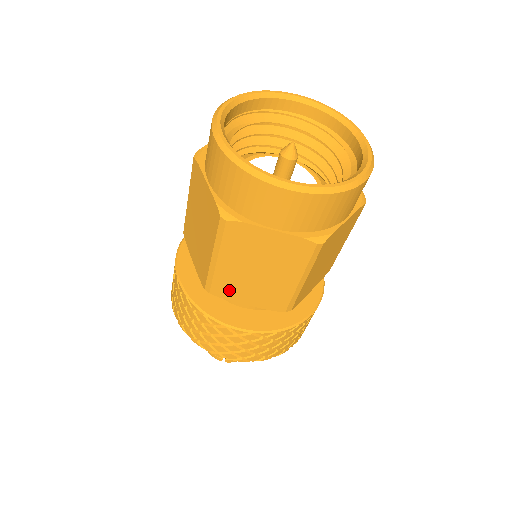
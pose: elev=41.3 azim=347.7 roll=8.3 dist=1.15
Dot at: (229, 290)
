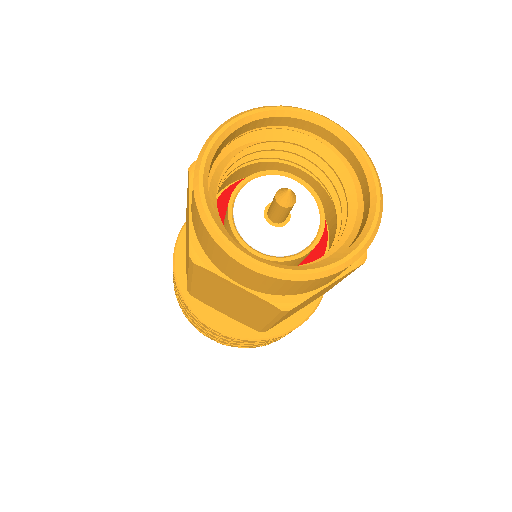
Dot at: (207, 300)
